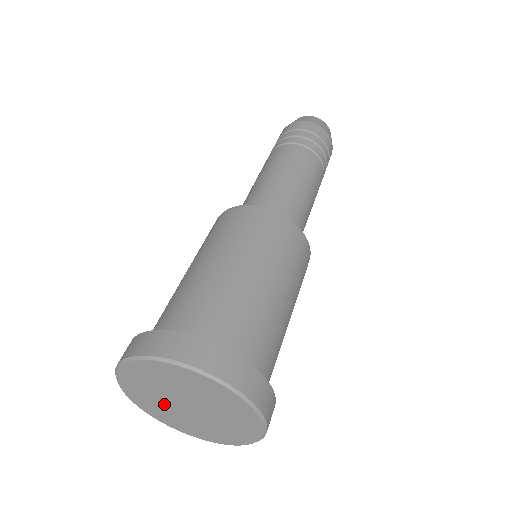
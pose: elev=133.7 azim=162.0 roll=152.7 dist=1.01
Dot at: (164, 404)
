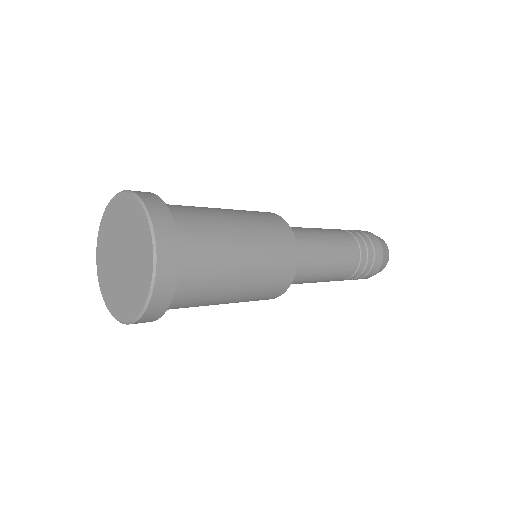
Dot at: (111, 254)
